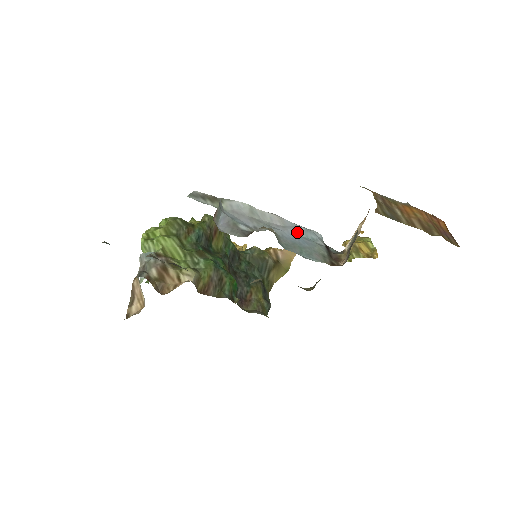
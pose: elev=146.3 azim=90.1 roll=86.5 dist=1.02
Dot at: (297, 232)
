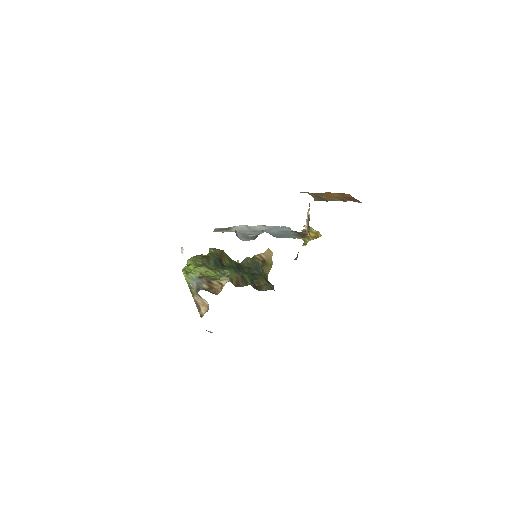
Dot at: (277, 229)
